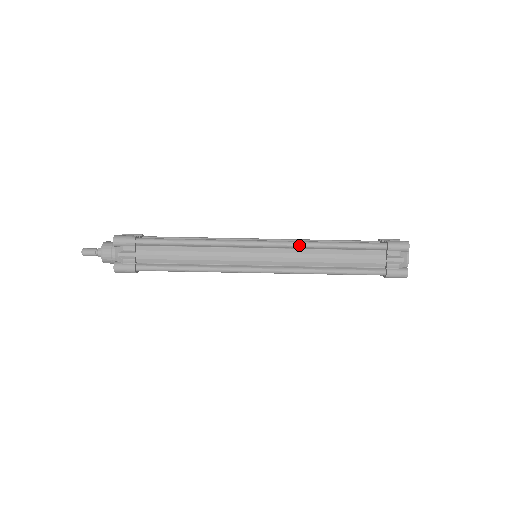
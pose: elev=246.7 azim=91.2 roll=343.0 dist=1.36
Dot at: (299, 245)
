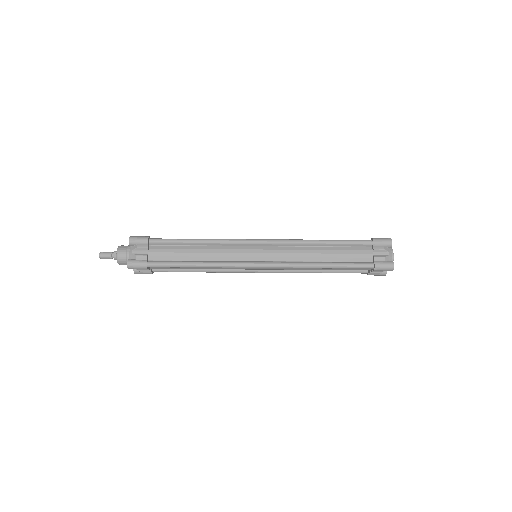
Dot at: occluded
